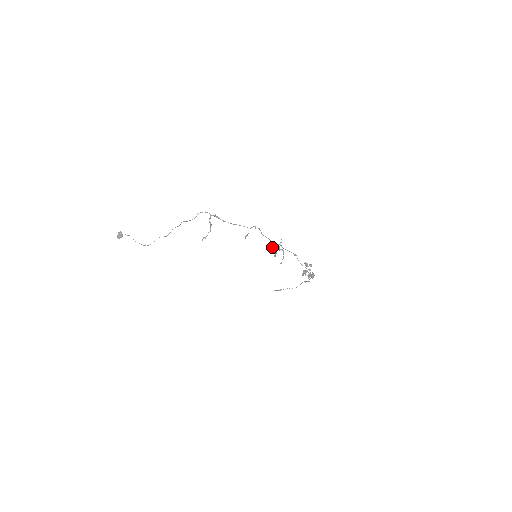
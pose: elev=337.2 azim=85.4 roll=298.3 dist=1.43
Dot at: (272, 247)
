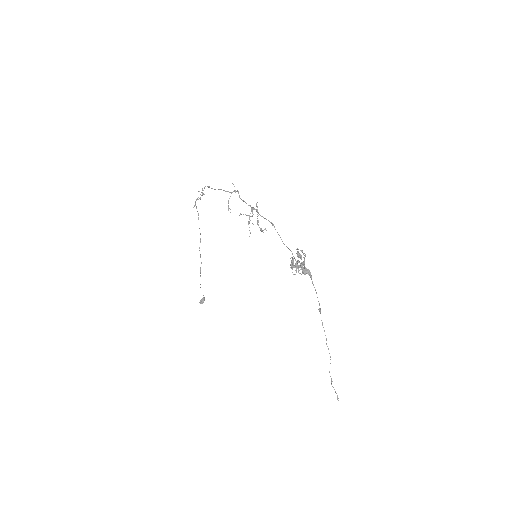
Dot at: (257, 224)
